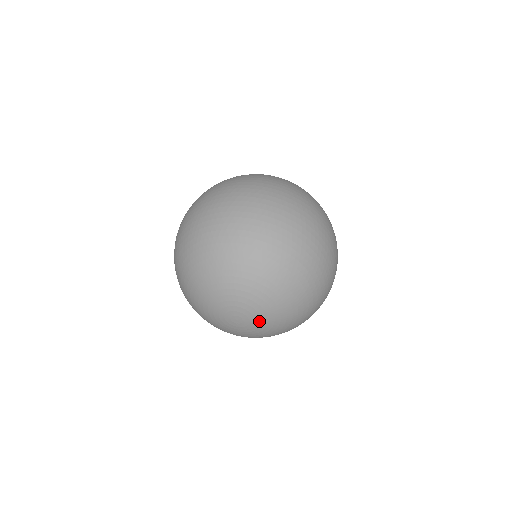
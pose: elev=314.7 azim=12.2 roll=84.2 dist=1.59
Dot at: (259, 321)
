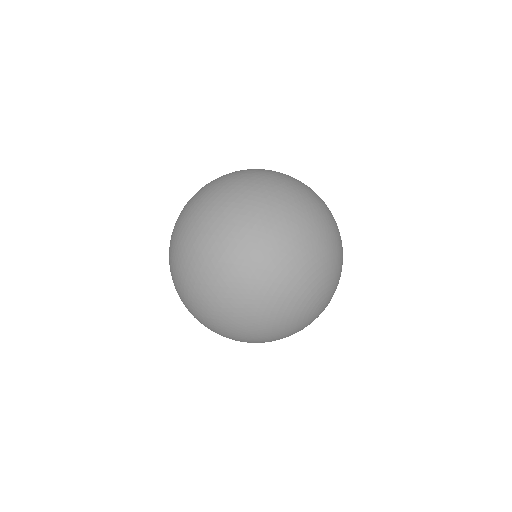
Dot at: (333, 294)
